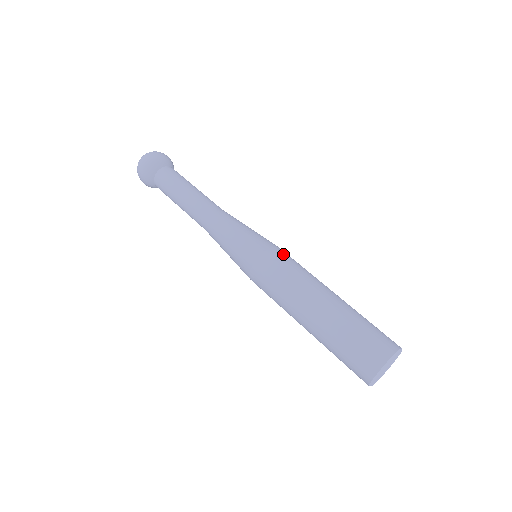
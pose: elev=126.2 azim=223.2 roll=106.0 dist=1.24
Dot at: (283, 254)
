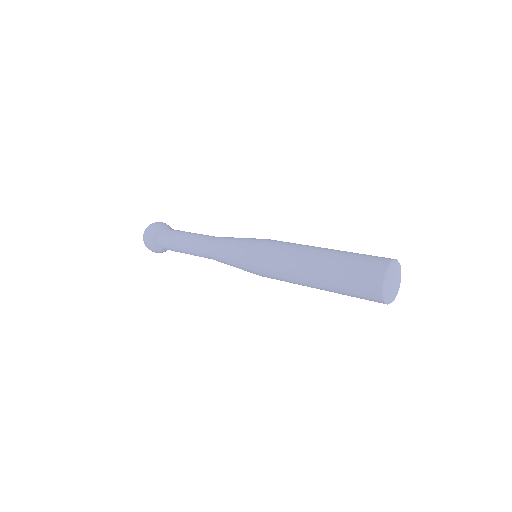
Dot at: occluded
